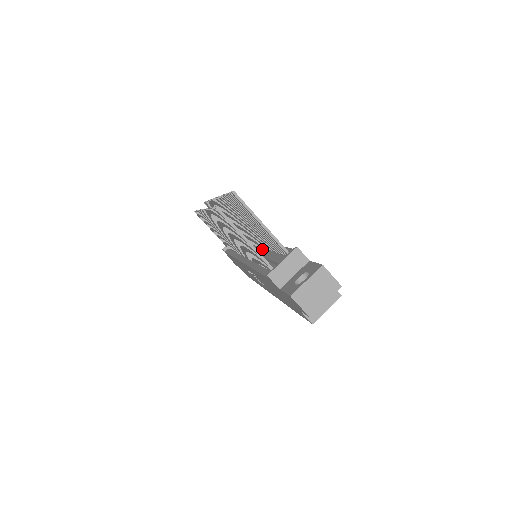
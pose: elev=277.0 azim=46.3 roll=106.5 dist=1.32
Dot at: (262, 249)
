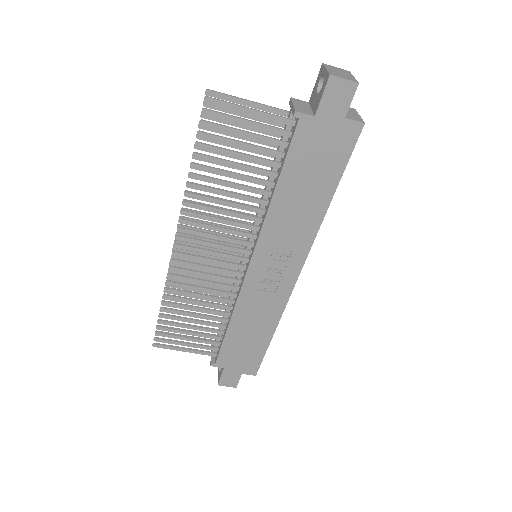
Dot at: occluded
